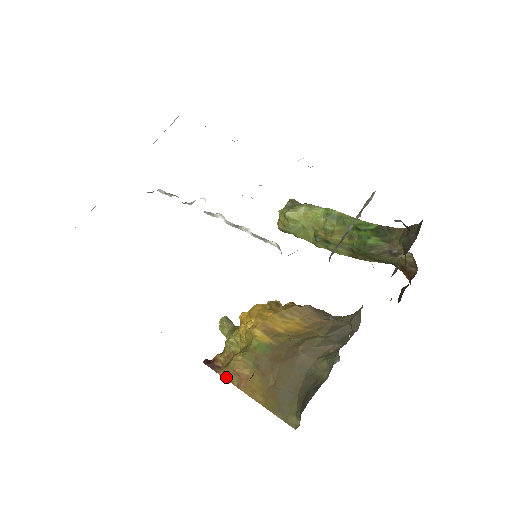
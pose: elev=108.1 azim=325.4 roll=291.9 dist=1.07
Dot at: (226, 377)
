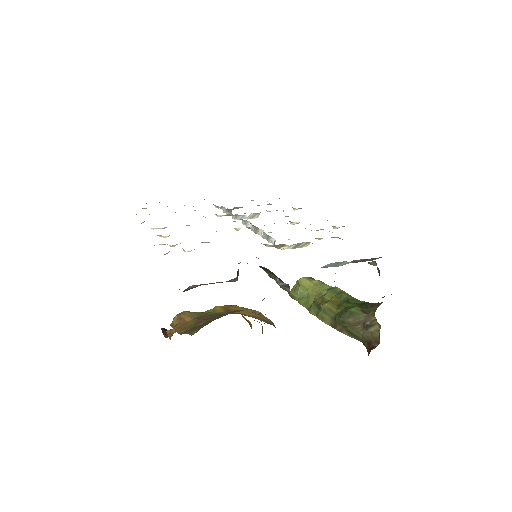
Dot at: (169, 333)
